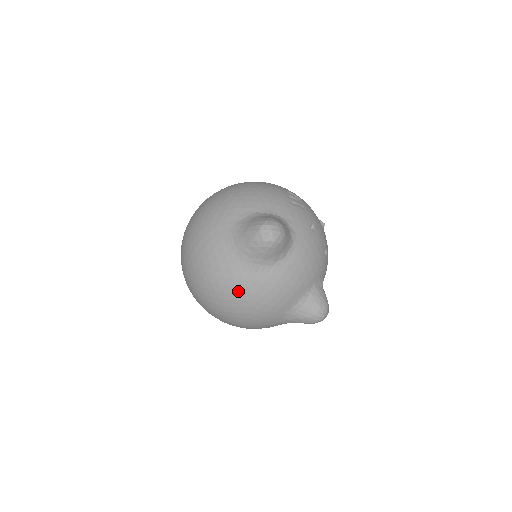
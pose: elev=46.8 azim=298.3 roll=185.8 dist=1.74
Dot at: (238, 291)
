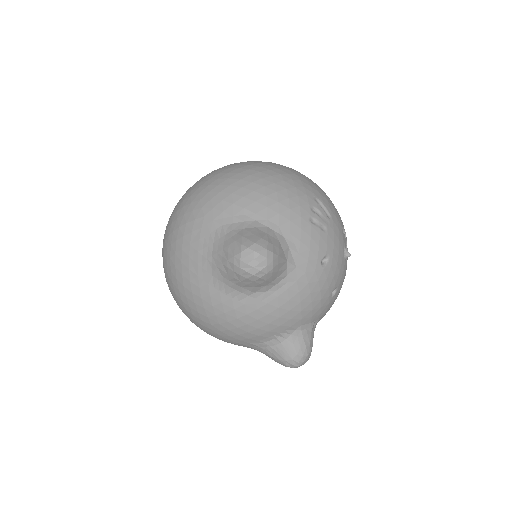
Dot at: (201, 304)
